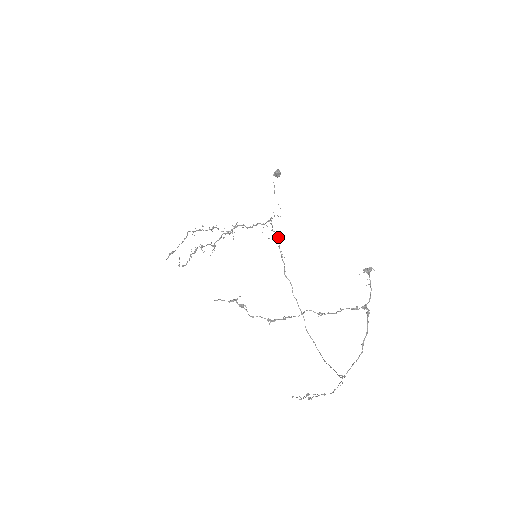
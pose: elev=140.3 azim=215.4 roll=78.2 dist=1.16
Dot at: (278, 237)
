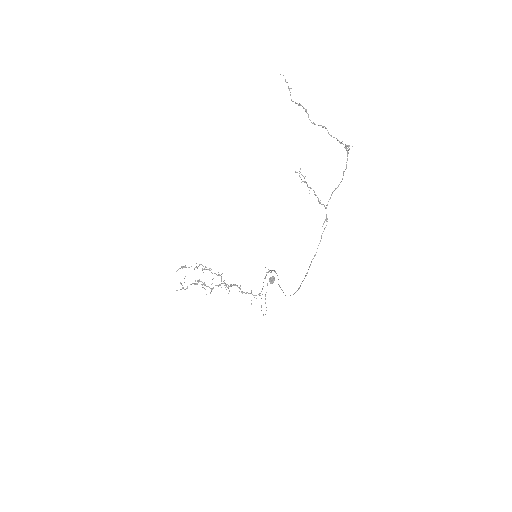
Dot at: (271, 271)
